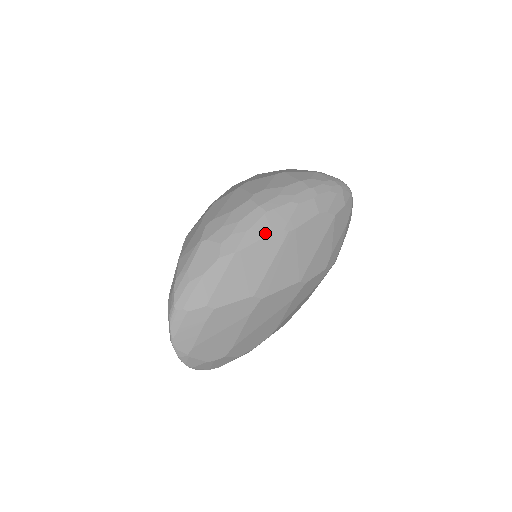
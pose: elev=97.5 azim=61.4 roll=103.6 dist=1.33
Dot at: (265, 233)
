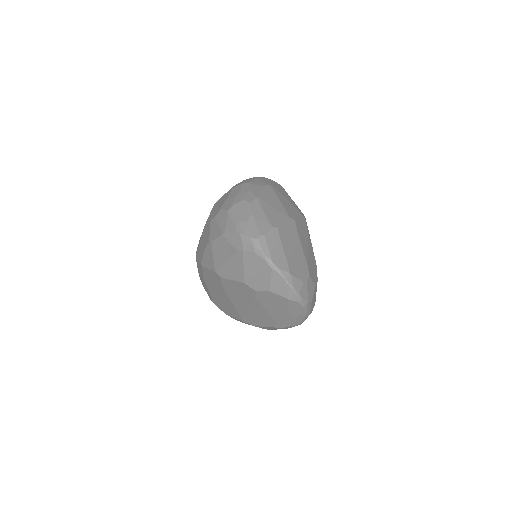
Dot at: (260, 188)
